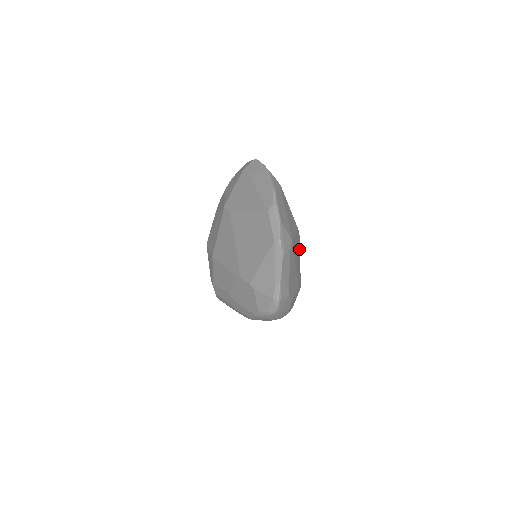
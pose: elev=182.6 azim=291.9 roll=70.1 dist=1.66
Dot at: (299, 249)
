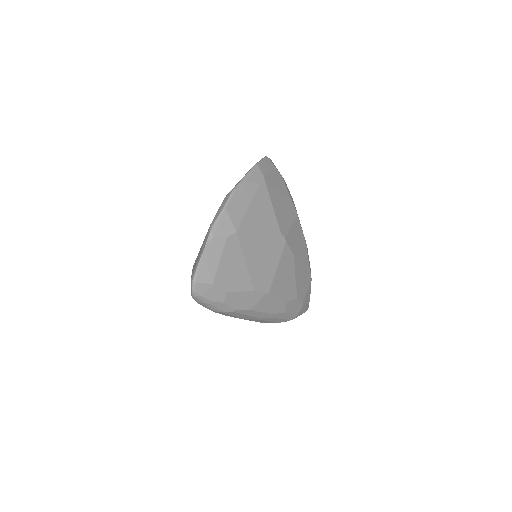
Dot at: (278, 254)
